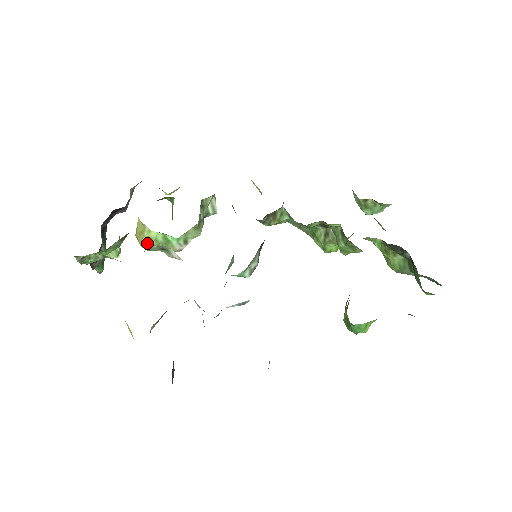
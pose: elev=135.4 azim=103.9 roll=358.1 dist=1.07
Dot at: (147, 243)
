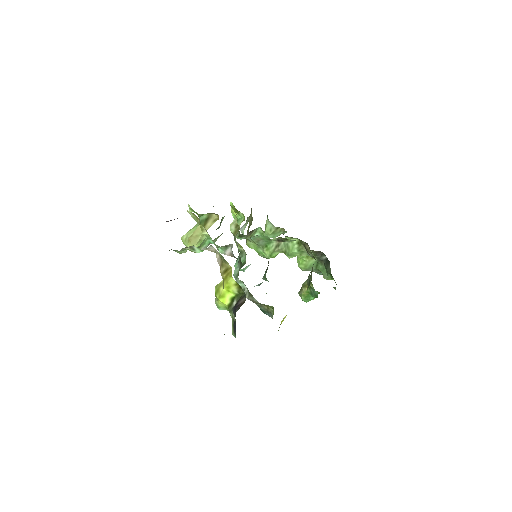
Dot at: (198, 244)
